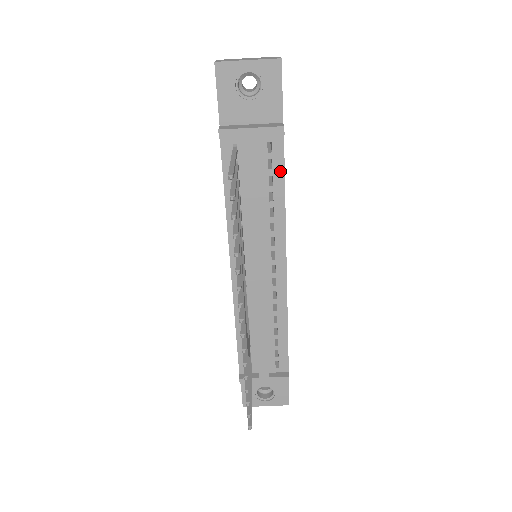
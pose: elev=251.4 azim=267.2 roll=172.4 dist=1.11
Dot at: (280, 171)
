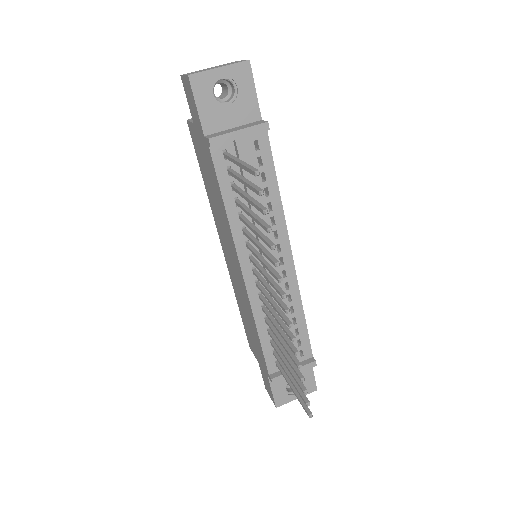
Dot at: (270, 166)
